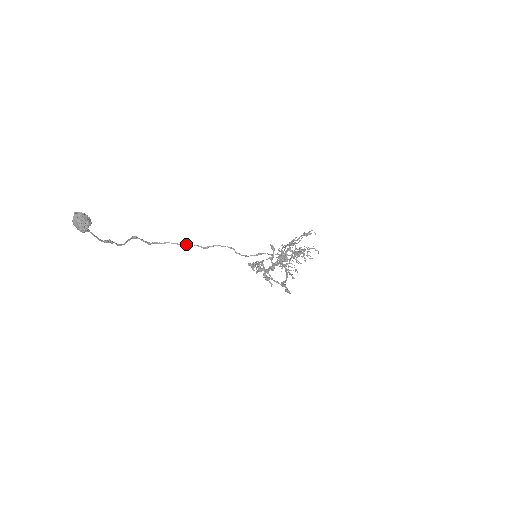
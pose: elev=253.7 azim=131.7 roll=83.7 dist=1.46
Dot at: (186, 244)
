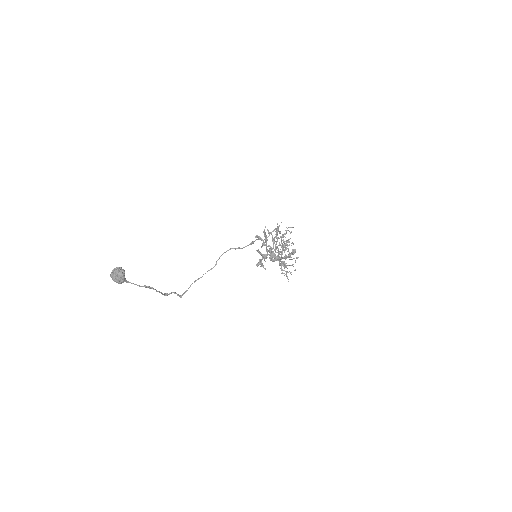
Dot at: occluded
